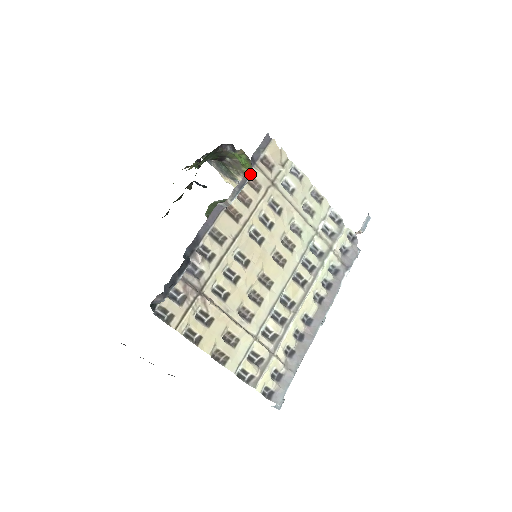
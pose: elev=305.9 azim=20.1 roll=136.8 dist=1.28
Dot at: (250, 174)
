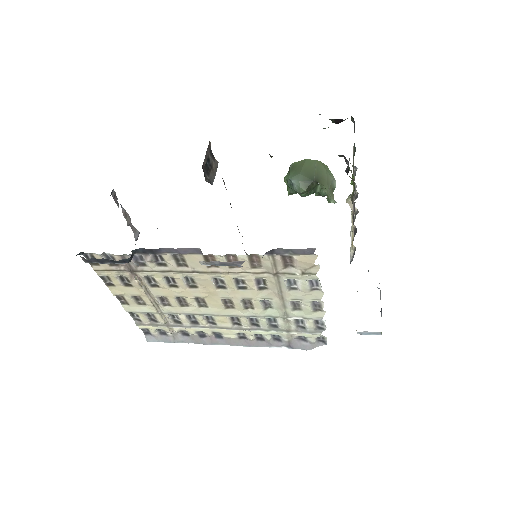
Dot at: (259, 255)
